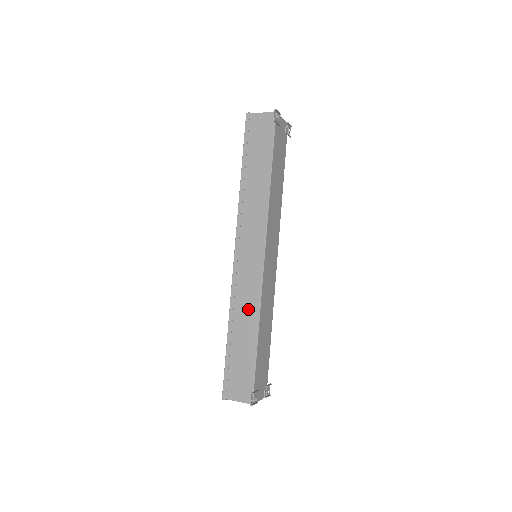
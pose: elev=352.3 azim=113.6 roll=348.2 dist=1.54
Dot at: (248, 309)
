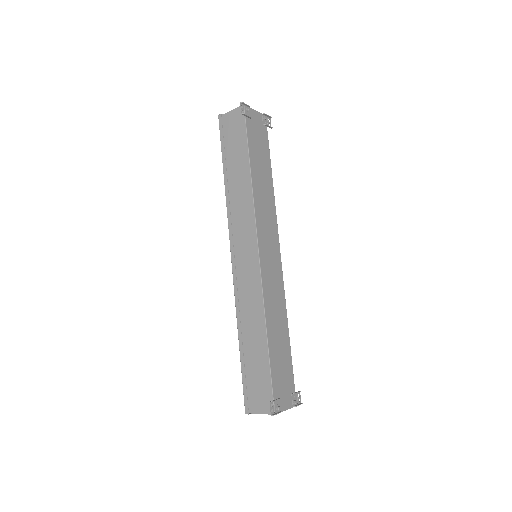
Dot at: (253, 312)
